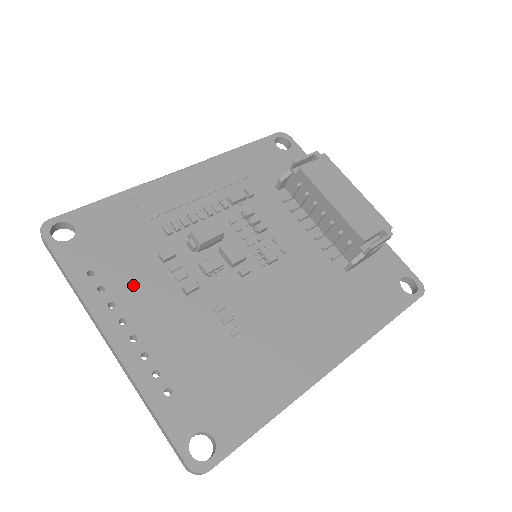
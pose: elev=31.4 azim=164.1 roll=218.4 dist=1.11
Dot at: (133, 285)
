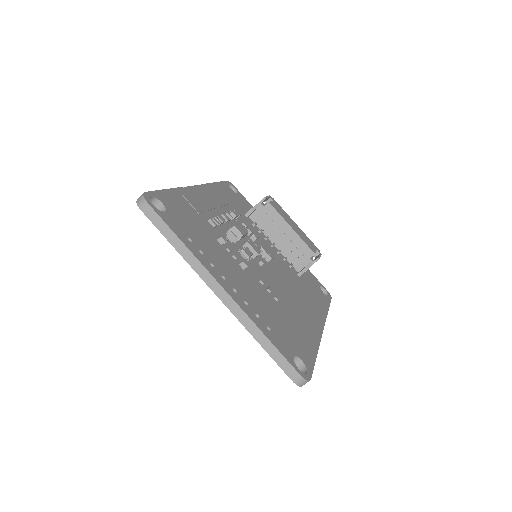
Dot at: (215, 255)
